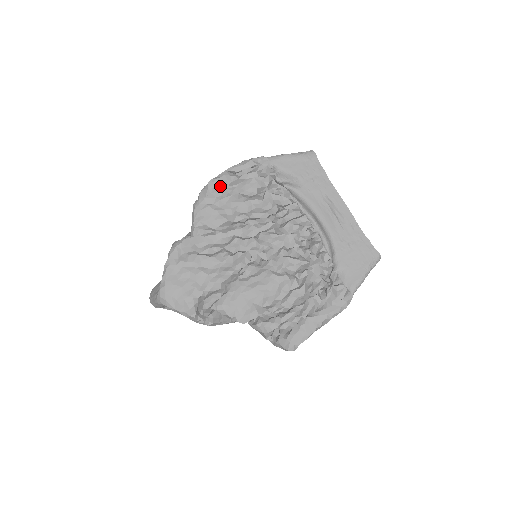
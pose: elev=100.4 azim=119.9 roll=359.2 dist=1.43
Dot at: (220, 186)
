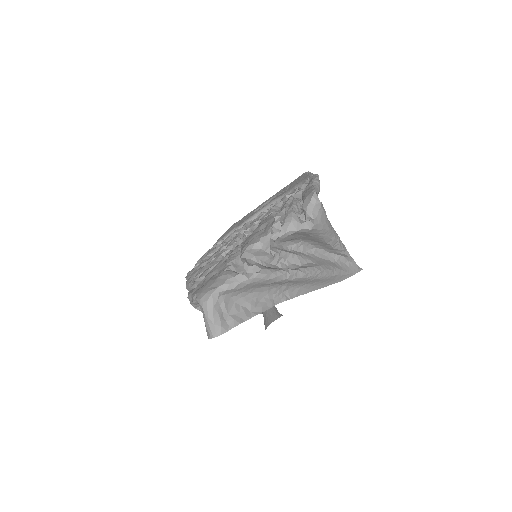
Dot at: occluded
